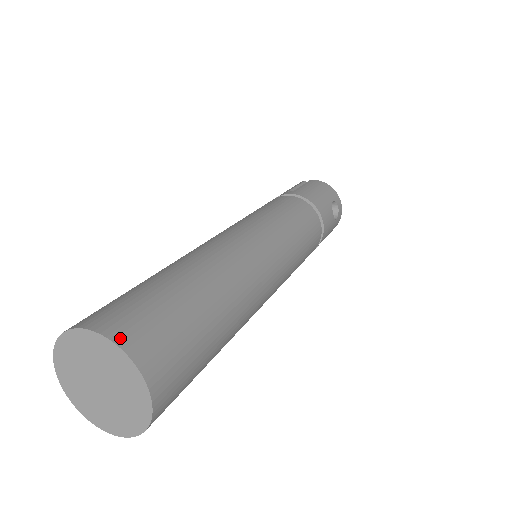
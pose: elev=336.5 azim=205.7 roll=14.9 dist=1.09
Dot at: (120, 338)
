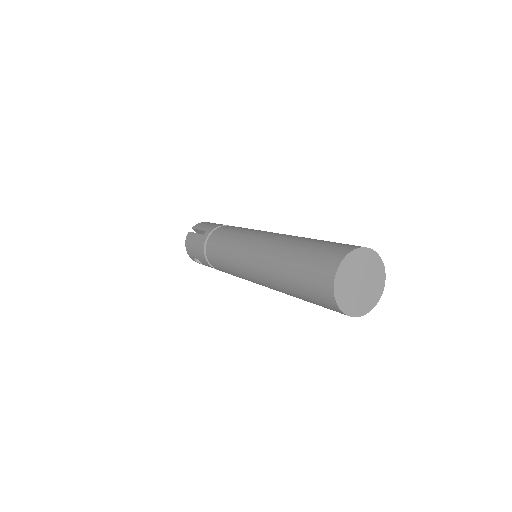
Dot at: (355, 247)
